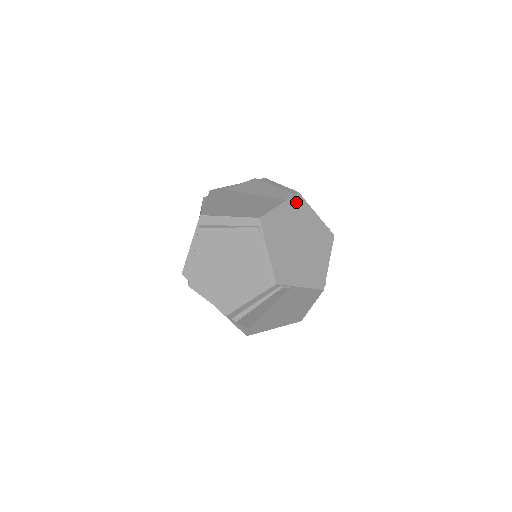
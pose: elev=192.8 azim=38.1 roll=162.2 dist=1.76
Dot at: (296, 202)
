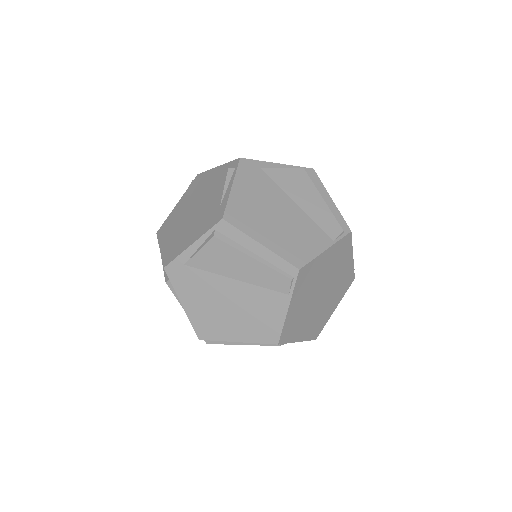
Dot at: (301, 280)
